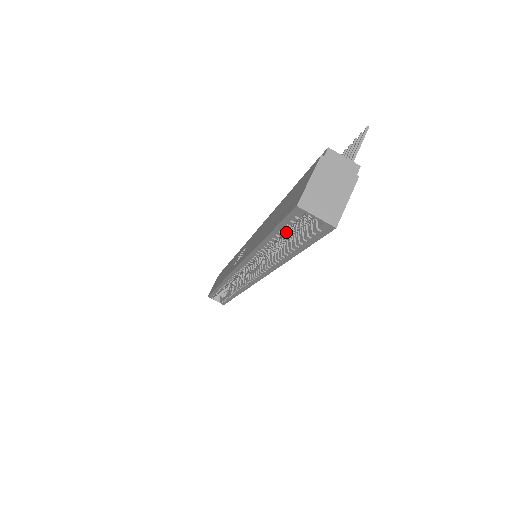
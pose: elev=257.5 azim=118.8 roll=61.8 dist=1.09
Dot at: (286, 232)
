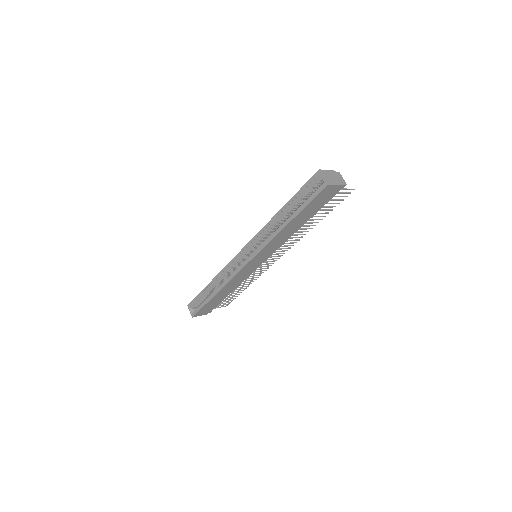
Dot at: (300, 199)
